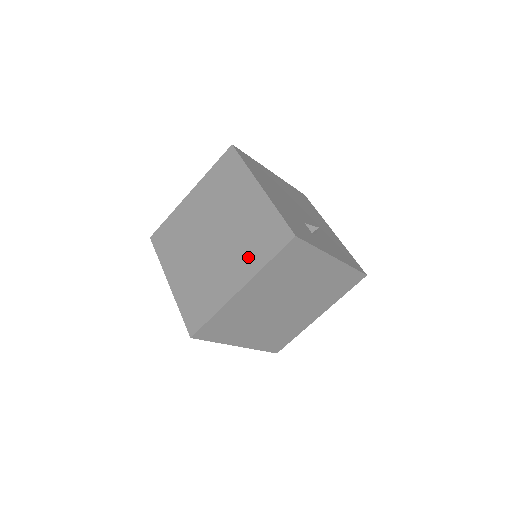
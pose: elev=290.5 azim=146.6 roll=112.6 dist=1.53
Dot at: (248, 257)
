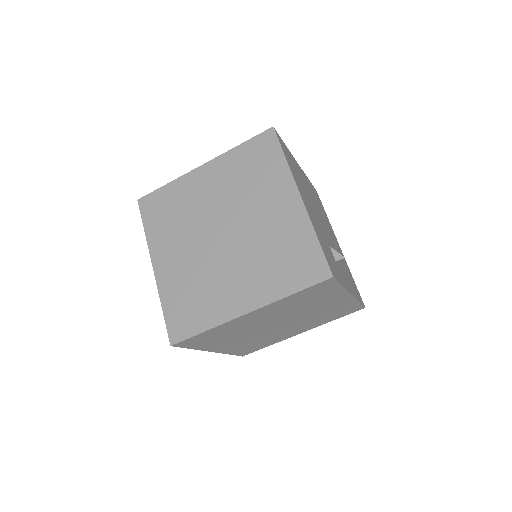
Dot at: (266, 278)
